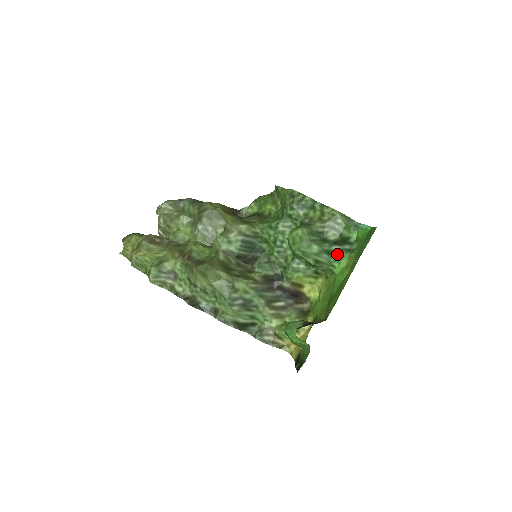
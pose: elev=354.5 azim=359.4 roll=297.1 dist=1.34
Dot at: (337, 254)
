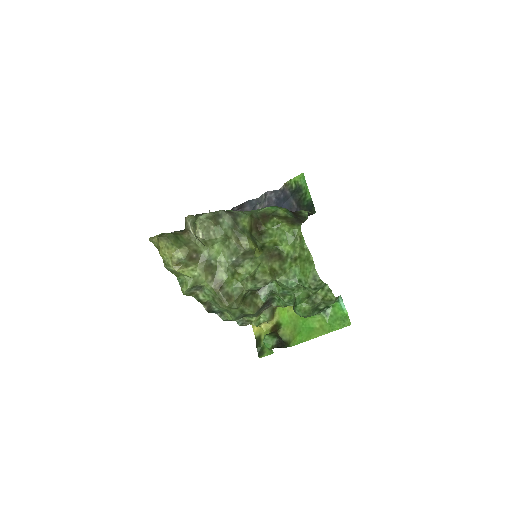
Dot at: (318, 313)
